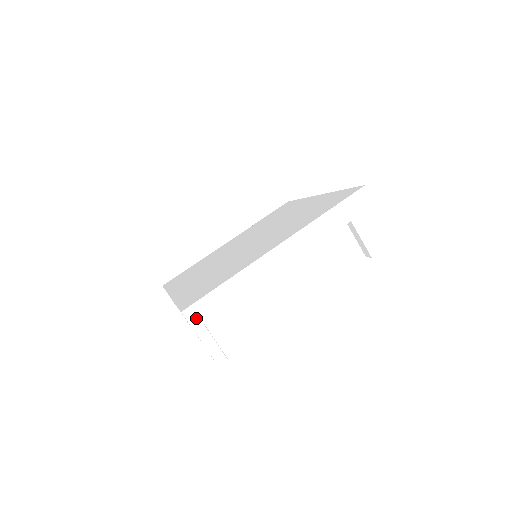
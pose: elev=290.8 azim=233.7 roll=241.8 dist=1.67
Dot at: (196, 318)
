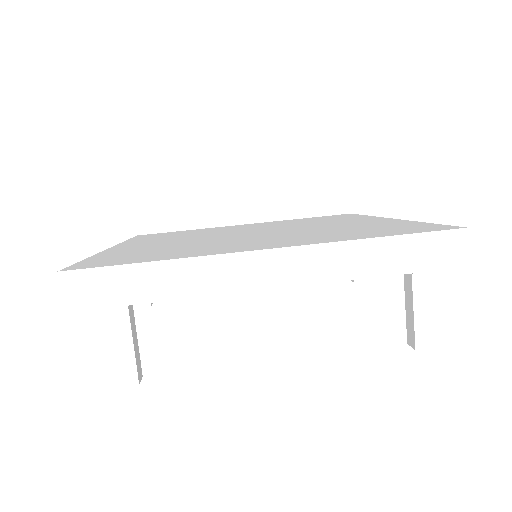
Dot at: (77, 293)
